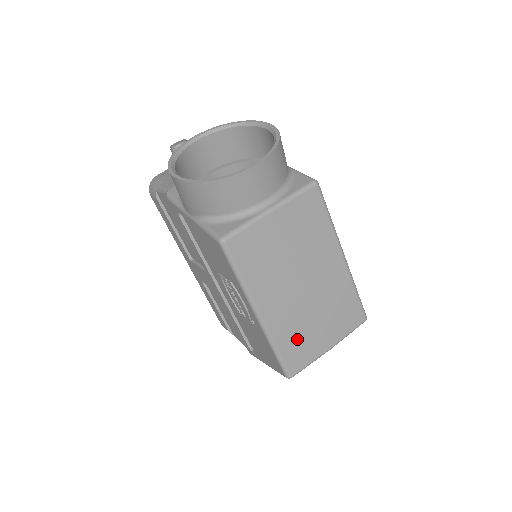
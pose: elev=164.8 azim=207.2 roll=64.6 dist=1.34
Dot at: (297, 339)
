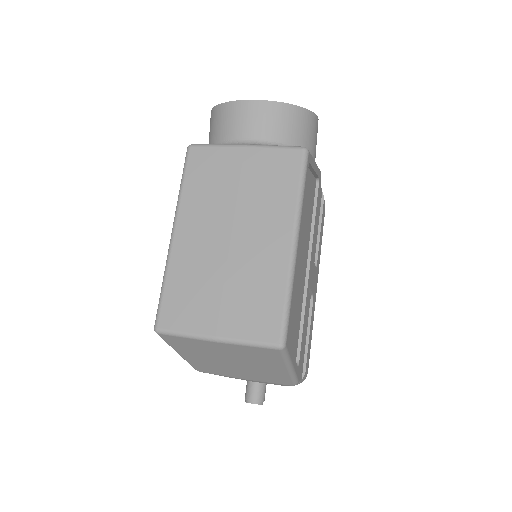
Dot at: (189, 290)
